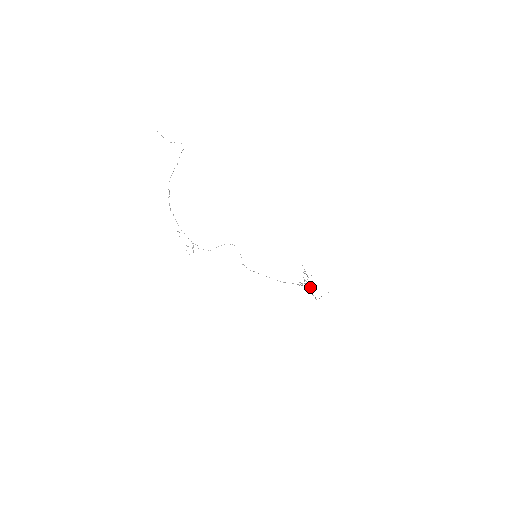
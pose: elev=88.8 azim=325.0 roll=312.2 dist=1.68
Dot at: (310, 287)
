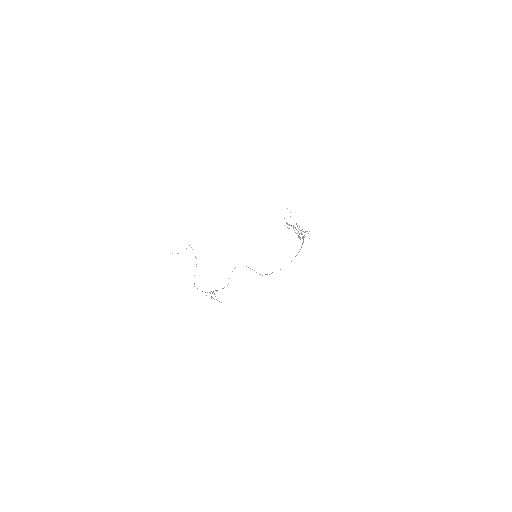
Dot at: occluded
